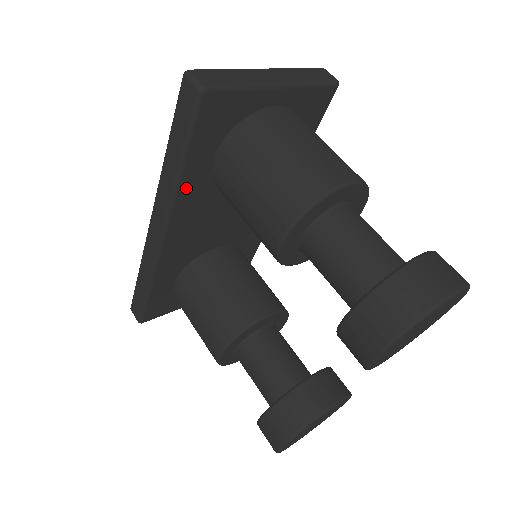
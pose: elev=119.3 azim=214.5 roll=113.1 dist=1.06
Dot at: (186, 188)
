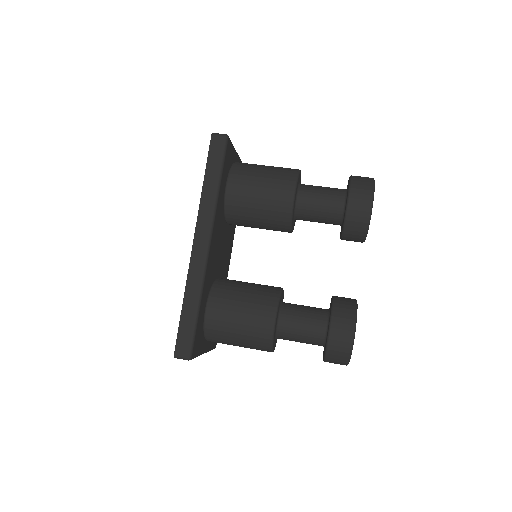
Dot at: (219, 204)
